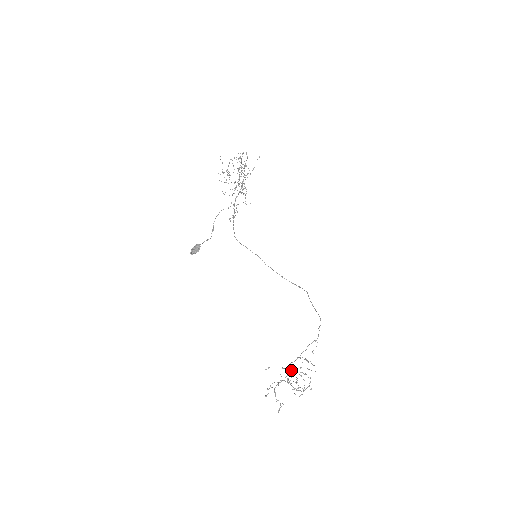
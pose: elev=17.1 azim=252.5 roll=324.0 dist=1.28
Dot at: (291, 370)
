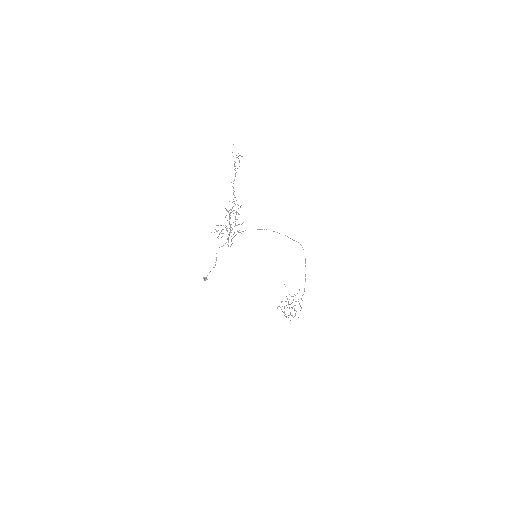
Dot at: occluded
